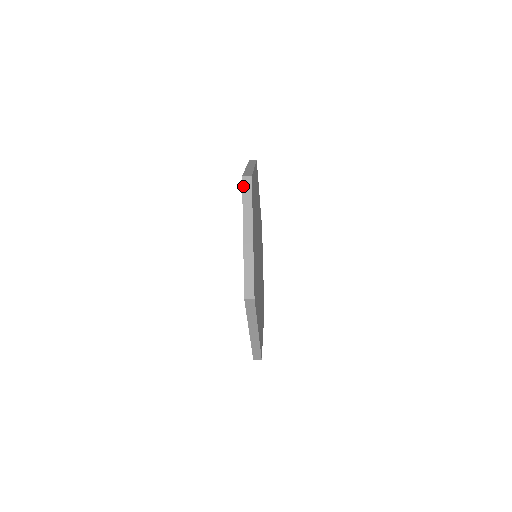
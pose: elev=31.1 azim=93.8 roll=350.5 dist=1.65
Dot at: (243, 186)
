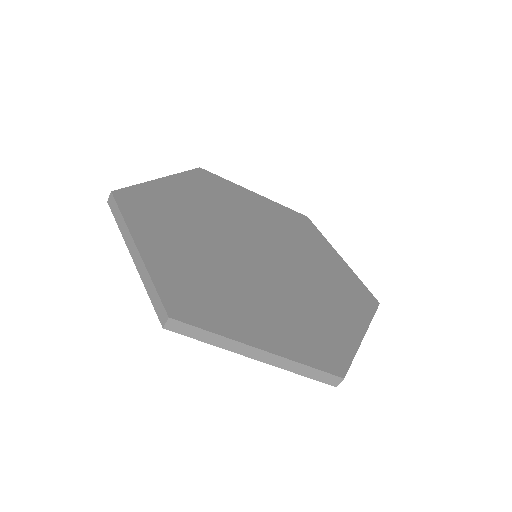
Dot at: occluded
